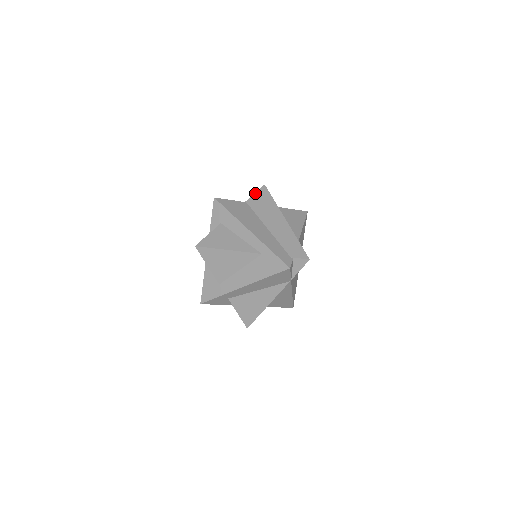
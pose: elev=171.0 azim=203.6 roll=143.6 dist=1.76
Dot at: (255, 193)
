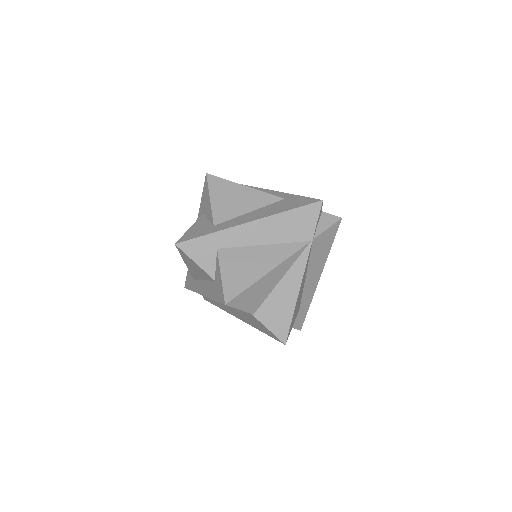
Dot at: occluded
